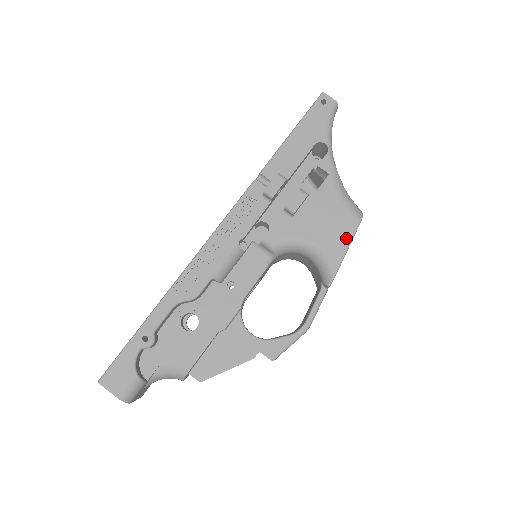
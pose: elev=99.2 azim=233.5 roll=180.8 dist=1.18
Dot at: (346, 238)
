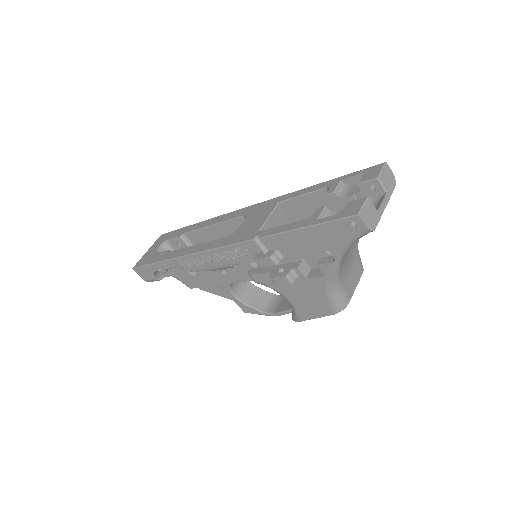
Dot at: (317, 314)
